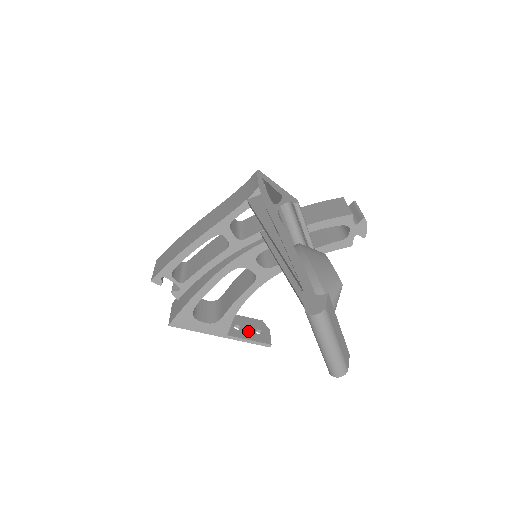
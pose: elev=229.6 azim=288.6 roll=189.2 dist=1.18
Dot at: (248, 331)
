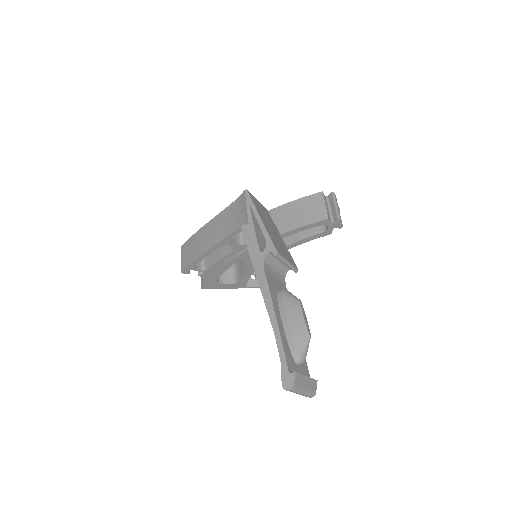
Dot at: occluded
